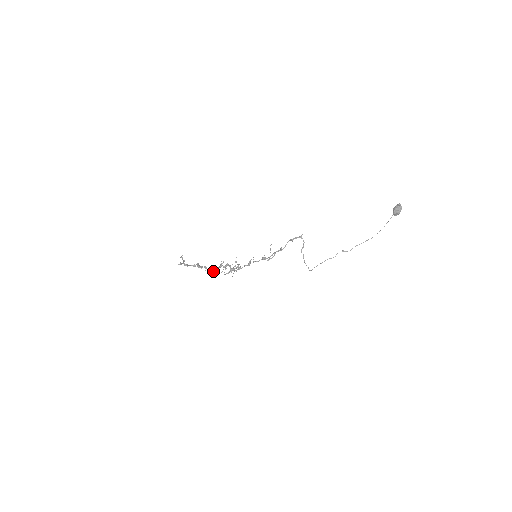
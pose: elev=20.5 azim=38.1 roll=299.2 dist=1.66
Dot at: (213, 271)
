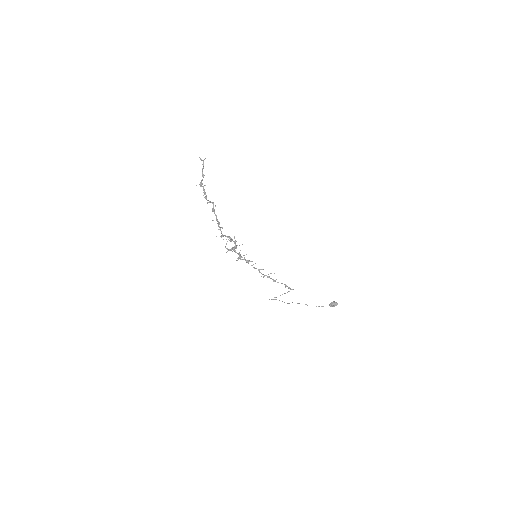
Dot at: occluded
